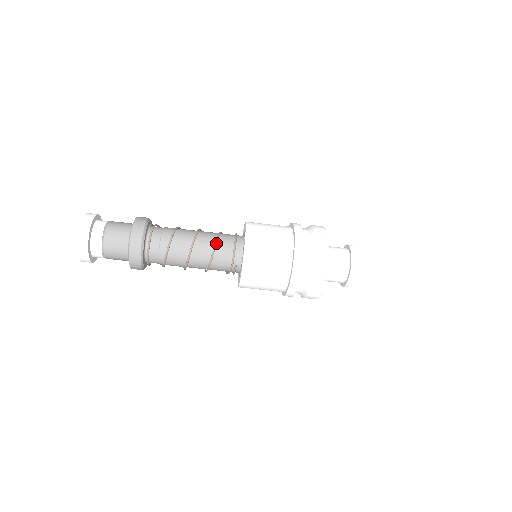
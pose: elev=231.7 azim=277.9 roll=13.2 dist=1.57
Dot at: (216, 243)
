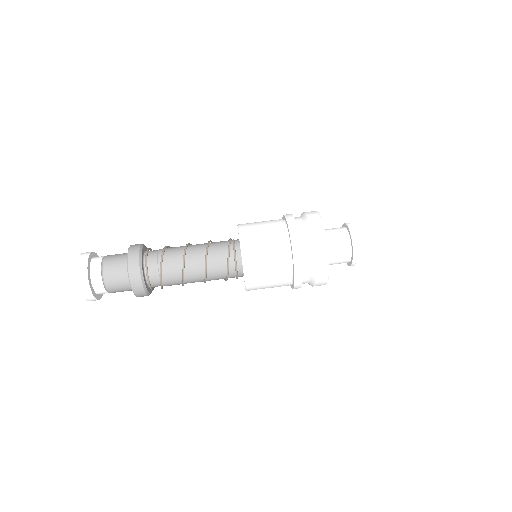
Dot at: occluded
